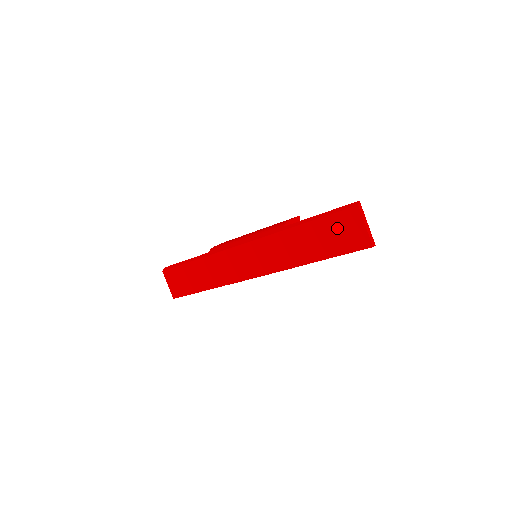
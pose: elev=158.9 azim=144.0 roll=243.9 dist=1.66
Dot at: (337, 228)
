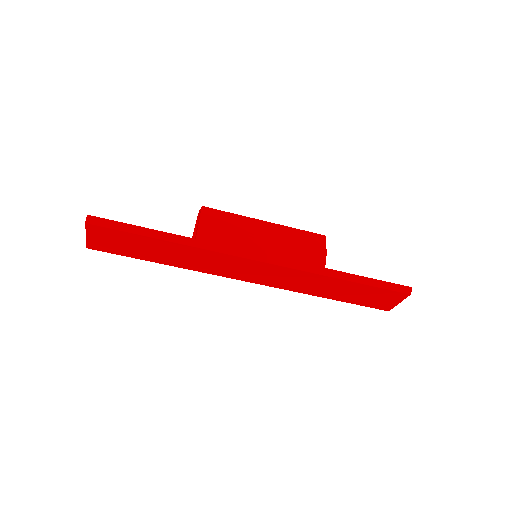
Dot at: (377, 295)
